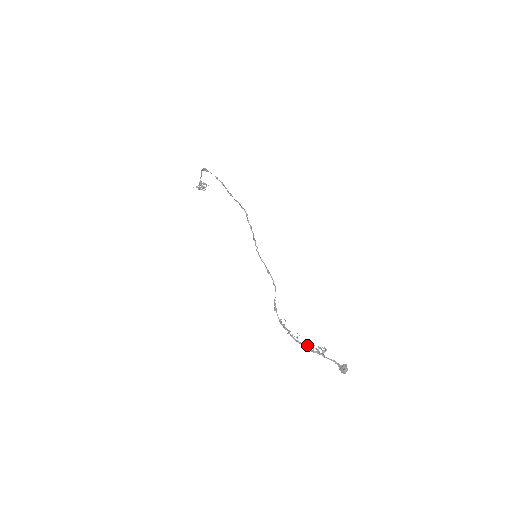
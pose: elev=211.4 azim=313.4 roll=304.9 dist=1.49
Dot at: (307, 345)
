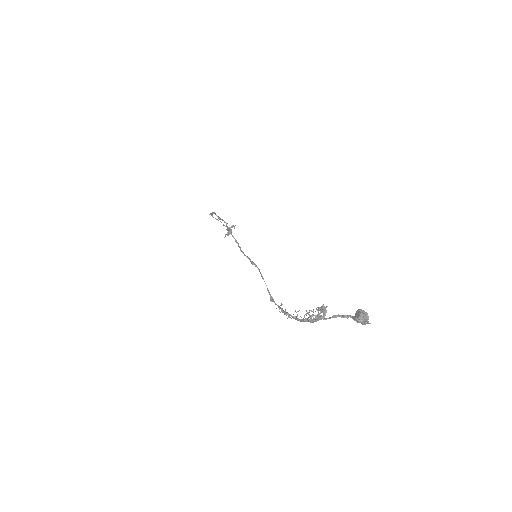
Dot at: (308, 317)
